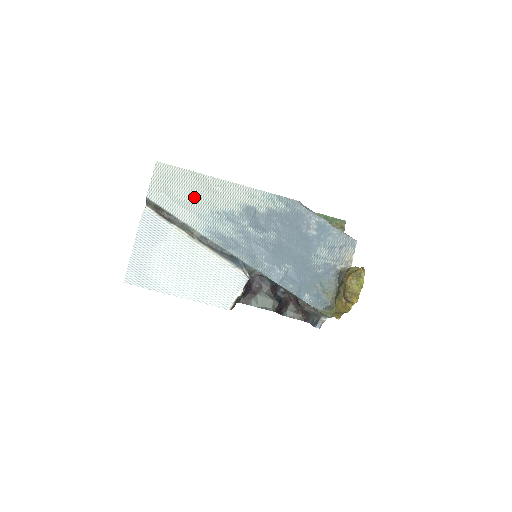
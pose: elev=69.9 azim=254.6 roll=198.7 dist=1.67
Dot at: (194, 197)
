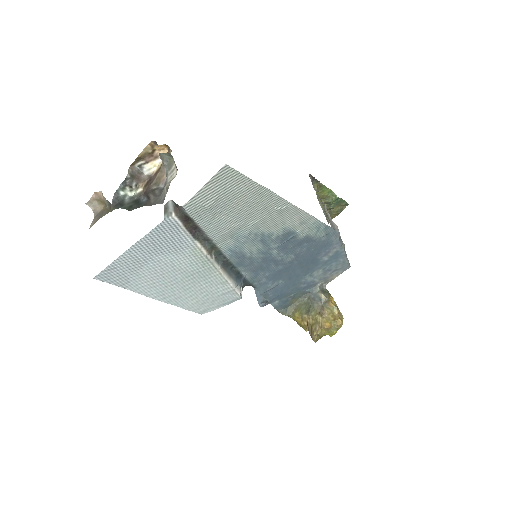
Dot at: (242, 215)
